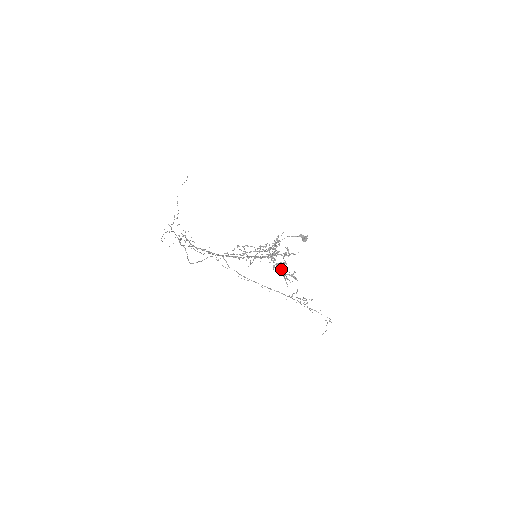
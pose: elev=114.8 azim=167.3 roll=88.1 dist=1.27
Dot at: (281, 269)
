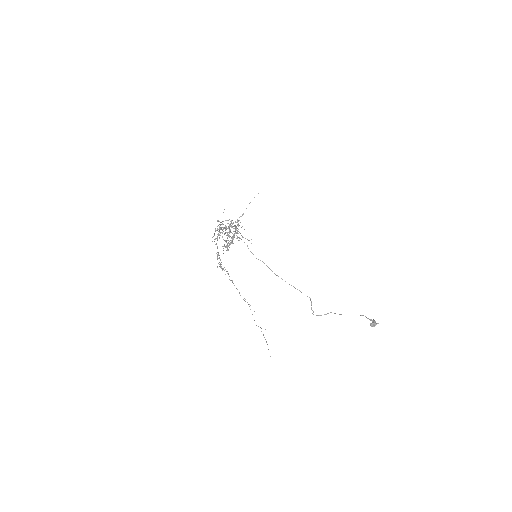
Dot at: occluded
